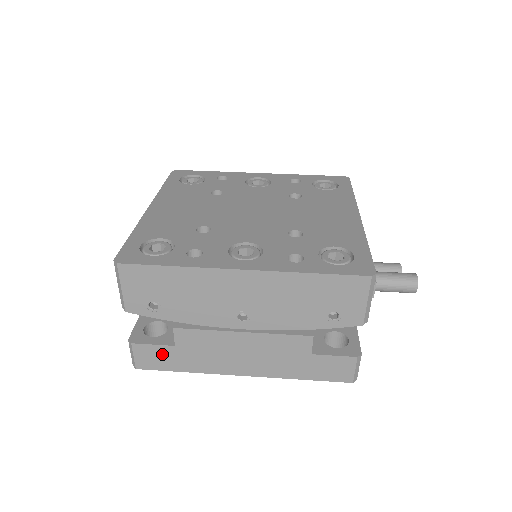
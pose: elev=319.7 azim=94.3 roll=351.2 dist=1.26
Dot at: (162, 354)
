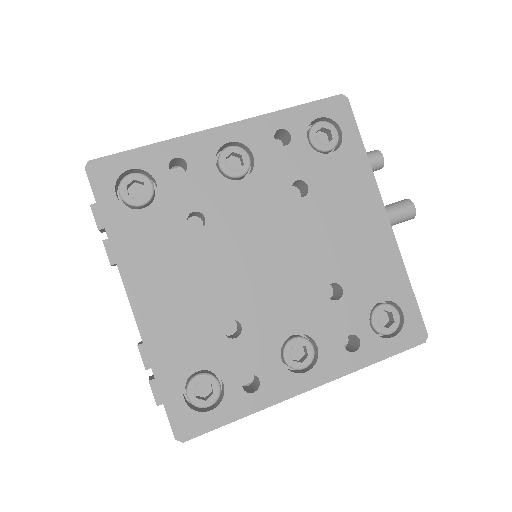
Dot at: occluded
